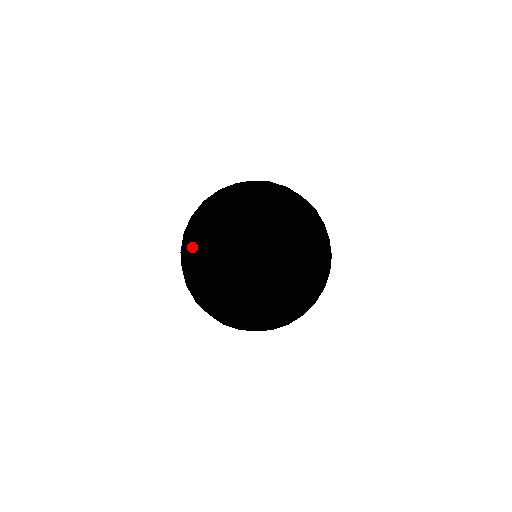
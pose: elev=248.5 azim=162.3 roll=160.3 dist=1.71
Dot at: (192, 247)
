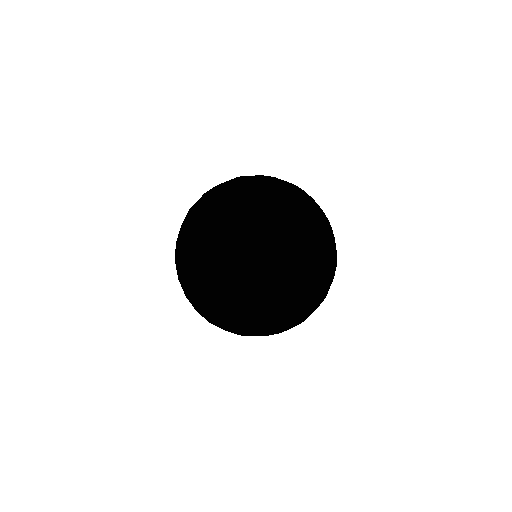
Dot at: (209, 253)
